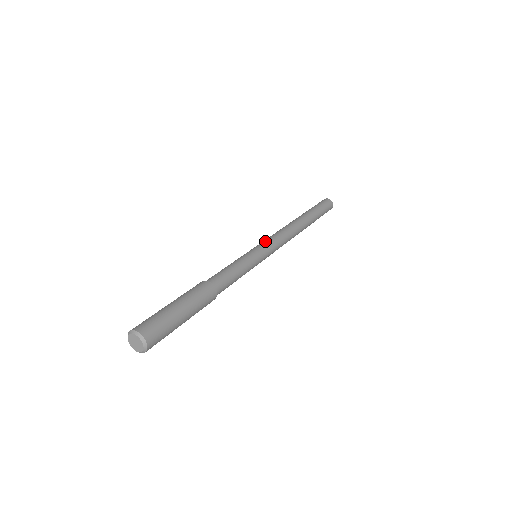
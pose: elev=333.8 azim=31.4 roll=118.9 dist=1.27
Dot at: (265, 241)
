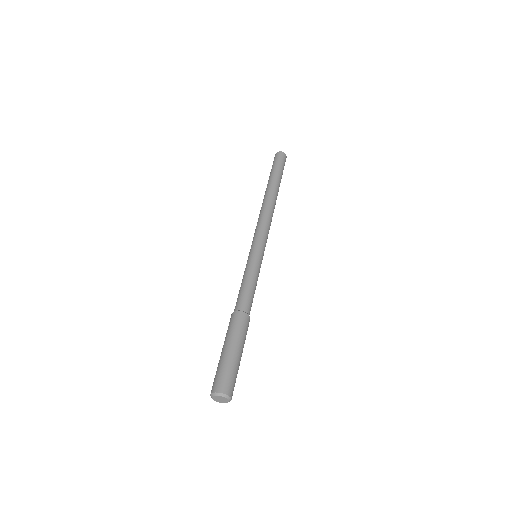
Dot at: (253, 239)
